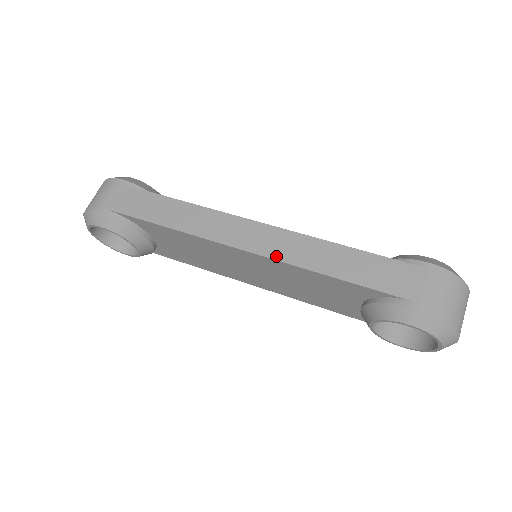
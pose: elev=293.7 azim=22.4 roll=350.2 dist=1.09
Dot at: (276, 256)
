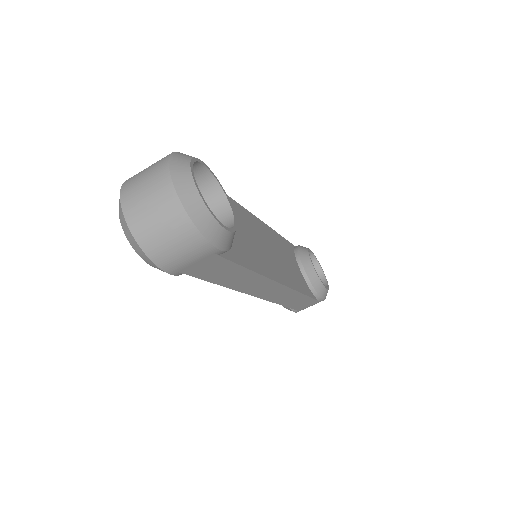
Dot at: (270, 300)
